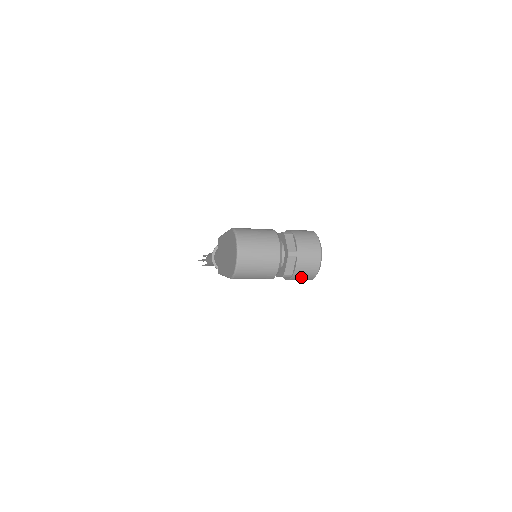
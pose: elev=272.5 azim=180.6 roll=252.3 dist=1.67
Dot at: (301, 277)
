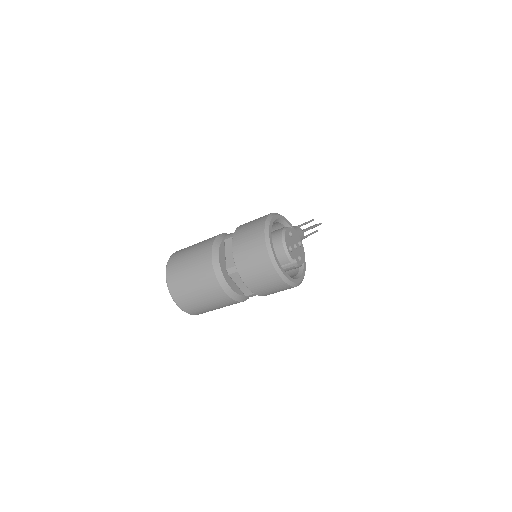
Dot at: (271, 291)
